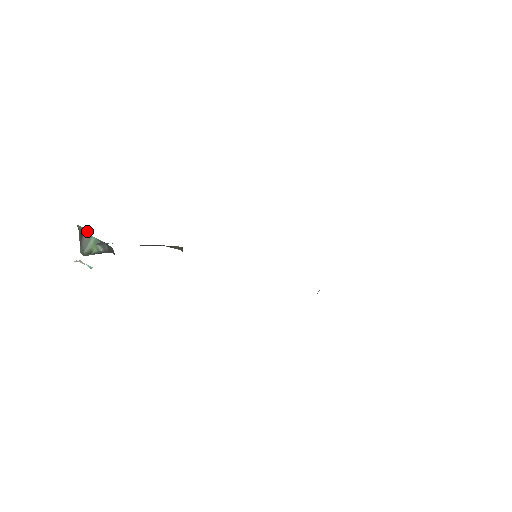
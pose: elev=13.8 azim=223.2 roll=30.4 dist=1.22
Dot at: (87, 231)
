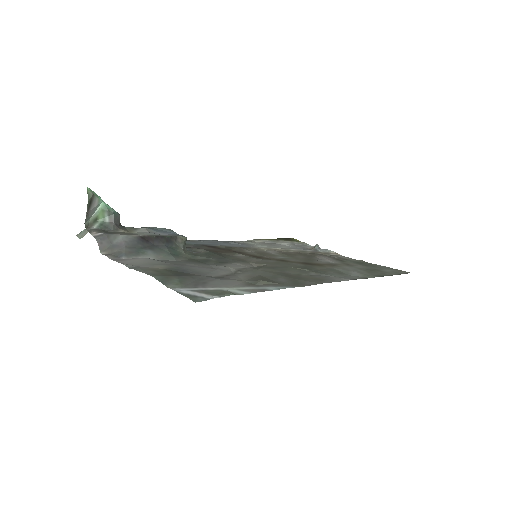
Dot at: (97, 196)
